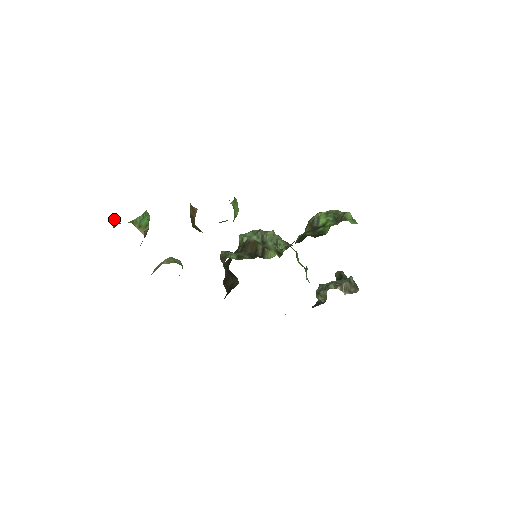
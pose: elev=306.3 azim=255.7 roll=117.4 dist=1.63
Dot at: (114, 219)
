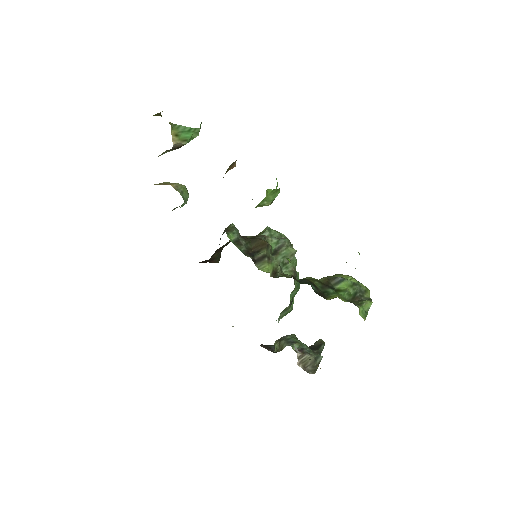
Dot at: occluded
